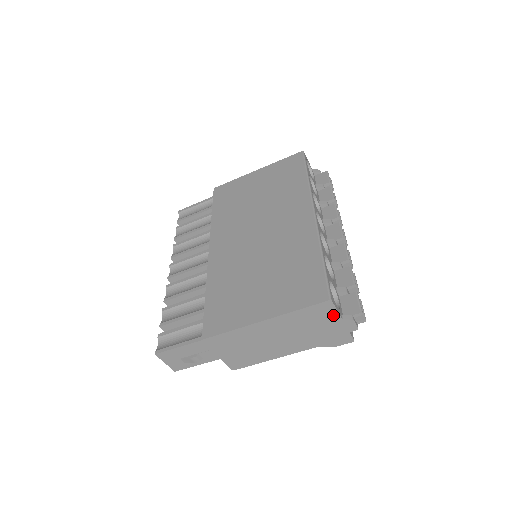
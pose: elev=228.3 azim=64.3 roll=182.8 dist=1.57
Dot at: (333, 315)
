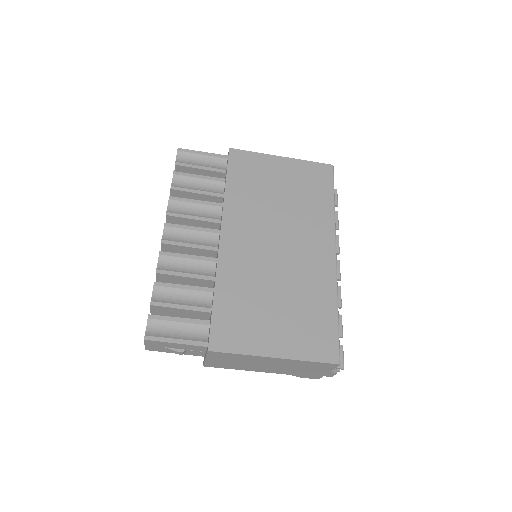
Dot at: (328, 369)
